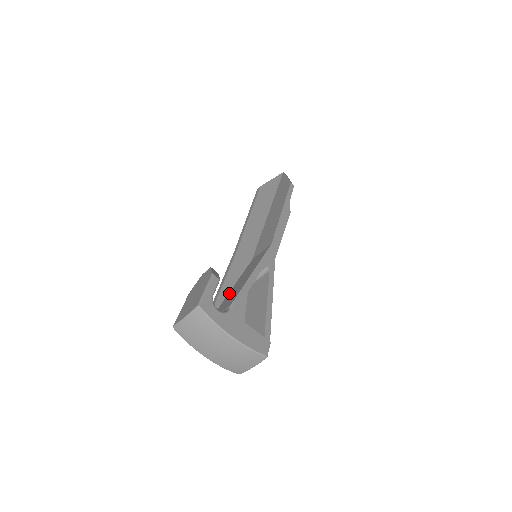
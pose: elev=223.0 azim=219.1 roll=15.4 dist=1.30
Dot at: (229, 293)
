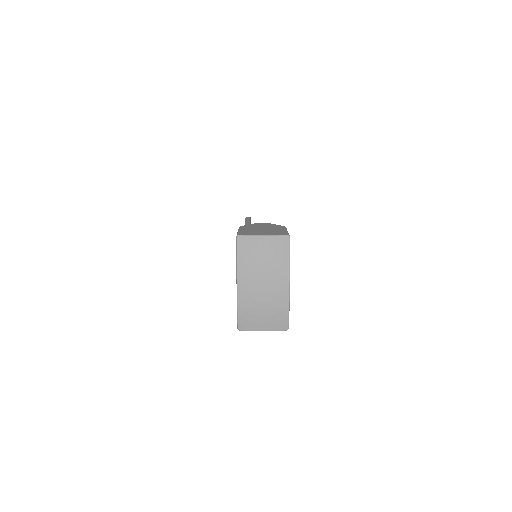
Dot at: occluded
